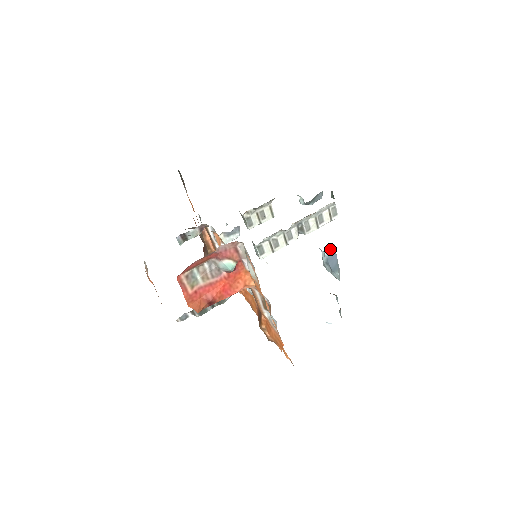
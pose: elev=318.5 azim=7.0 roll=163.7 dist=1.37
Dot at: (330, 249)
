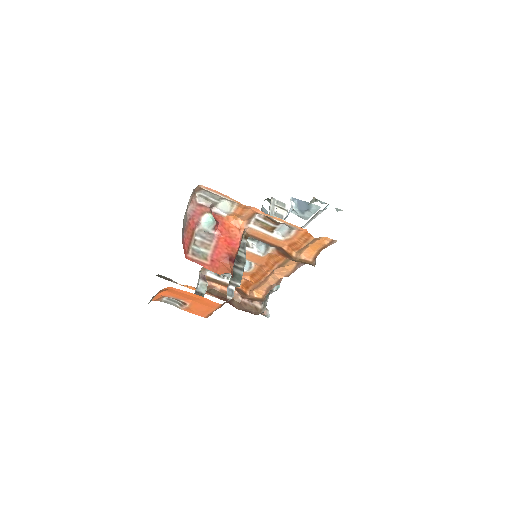
Dot at: (292, 203)
